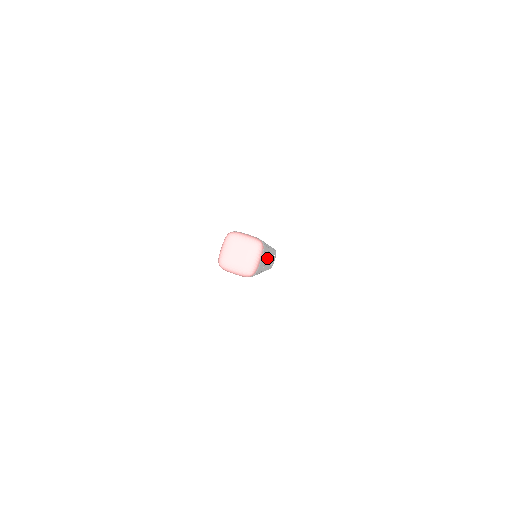
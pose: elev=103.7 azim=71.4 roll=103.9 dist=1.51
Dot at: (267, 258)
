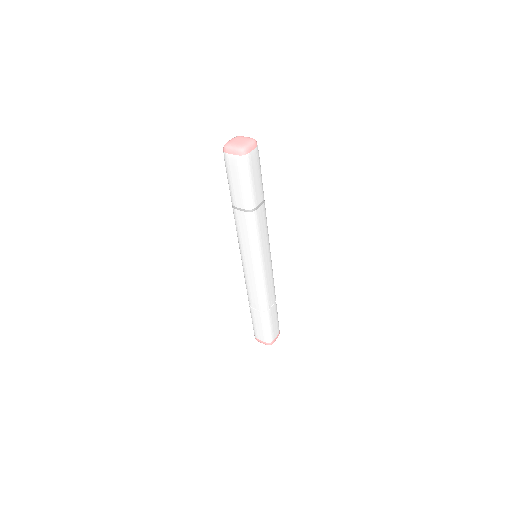
Dot at: (262, 213)
